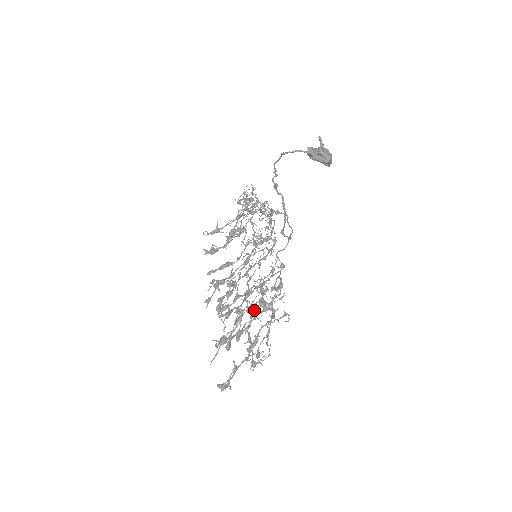
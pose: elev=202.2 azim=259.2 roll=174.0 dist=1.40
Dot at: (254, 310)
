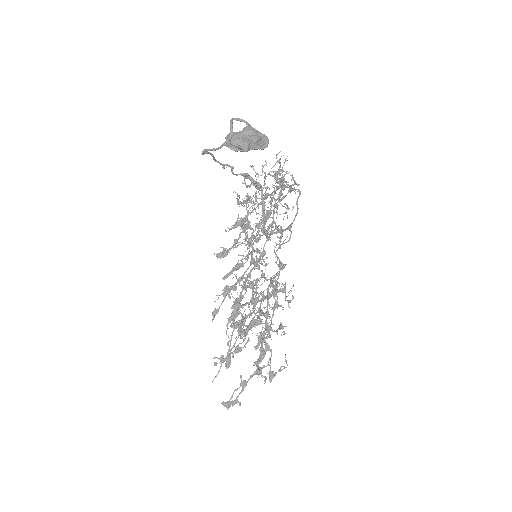
Dot at: (251, 322)
